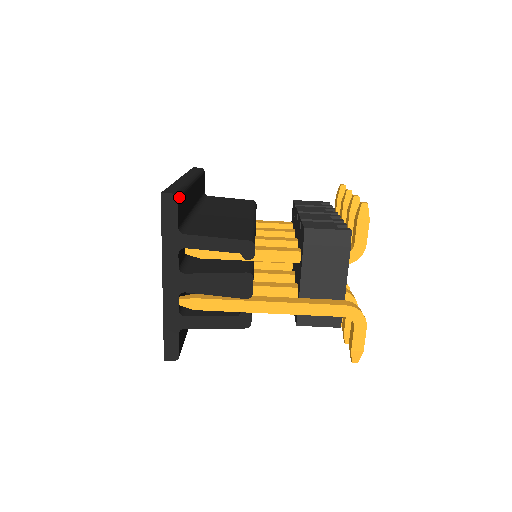
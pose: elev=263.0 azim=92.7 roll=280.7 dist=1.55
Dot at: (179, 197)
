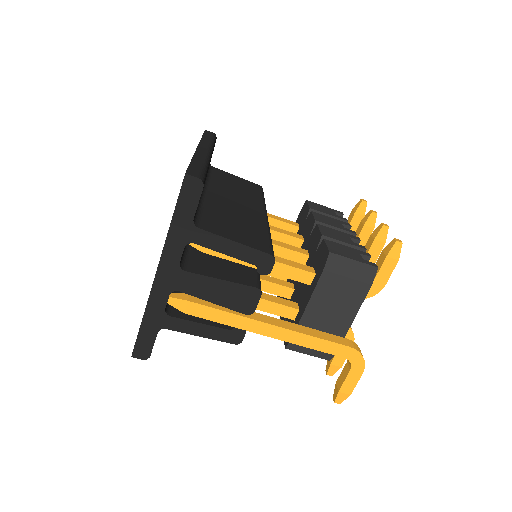
Dot at: (204, 183)
